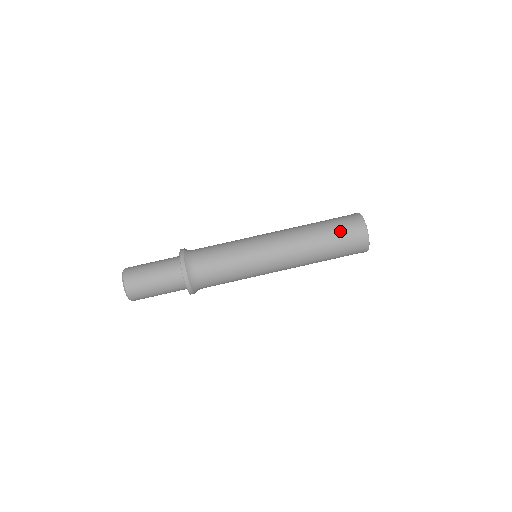
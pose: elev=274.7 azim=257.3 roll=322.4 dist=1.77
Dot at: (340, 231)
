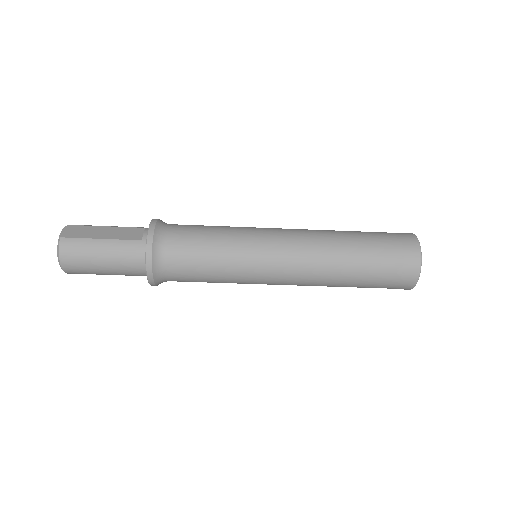
Dot at: occluded
